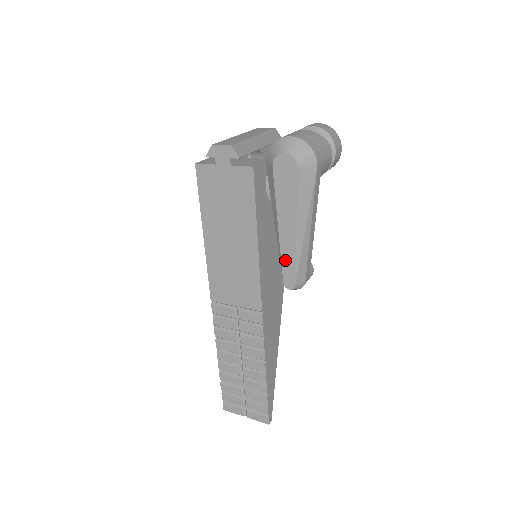
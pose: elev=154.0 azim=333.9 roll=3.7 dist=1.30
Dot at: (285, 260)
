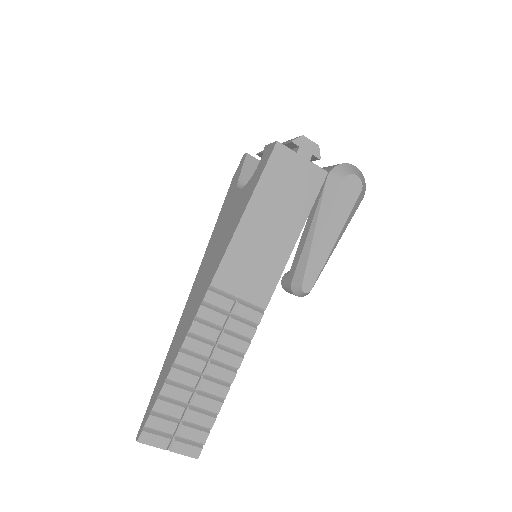
Dot at: (315, 263)
